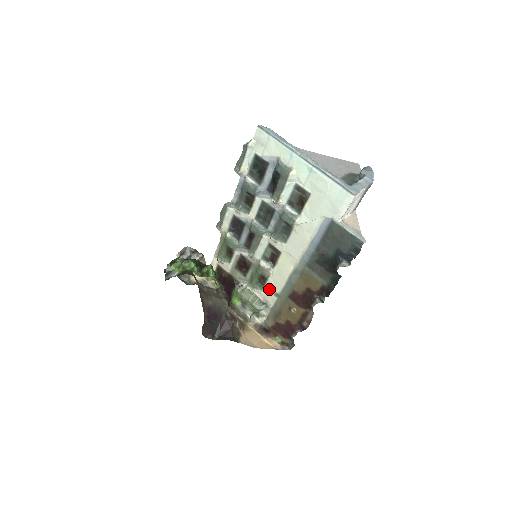
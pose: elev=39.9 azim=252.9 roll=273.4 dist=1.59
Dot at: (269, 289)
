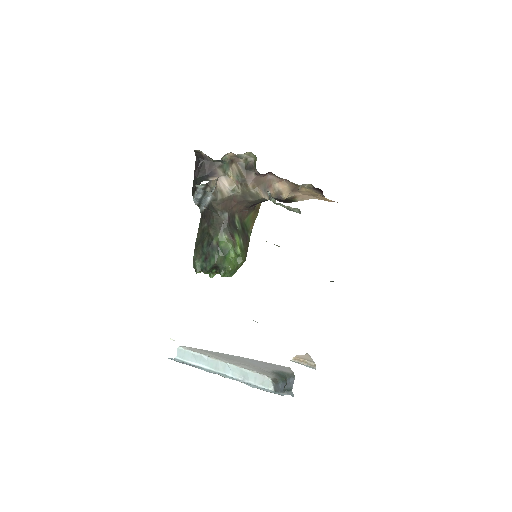
Dot at: occluded
